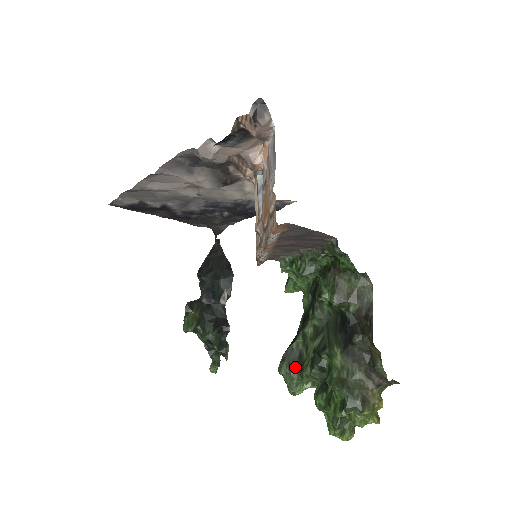
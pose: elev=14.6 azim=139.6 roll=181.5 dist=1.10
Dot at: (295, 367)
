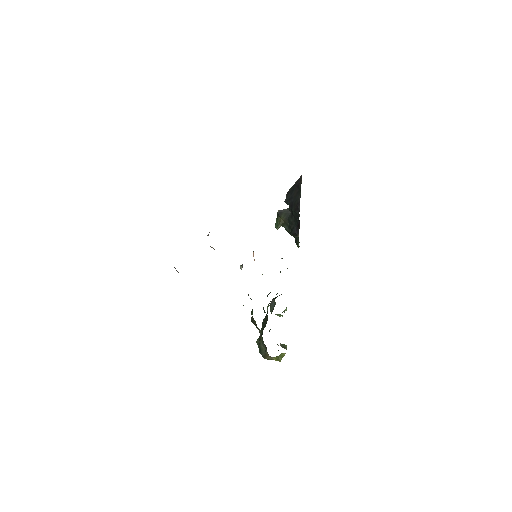
Dot at: (271, 310)
